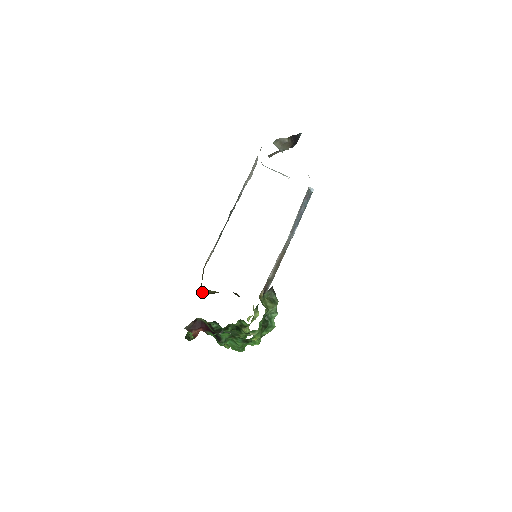
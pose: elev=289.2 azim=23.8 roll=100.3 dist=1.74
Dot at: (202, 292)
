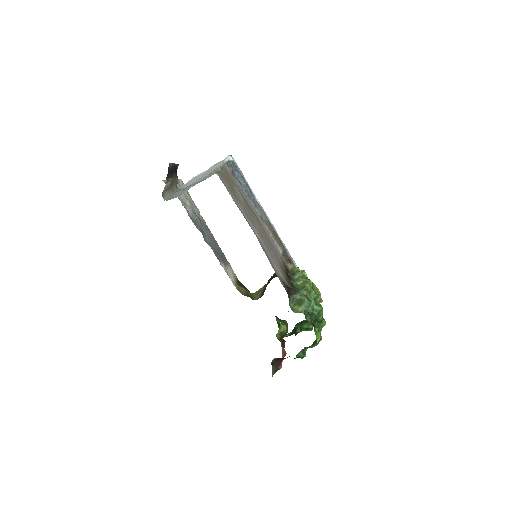
Dot at: occluded
